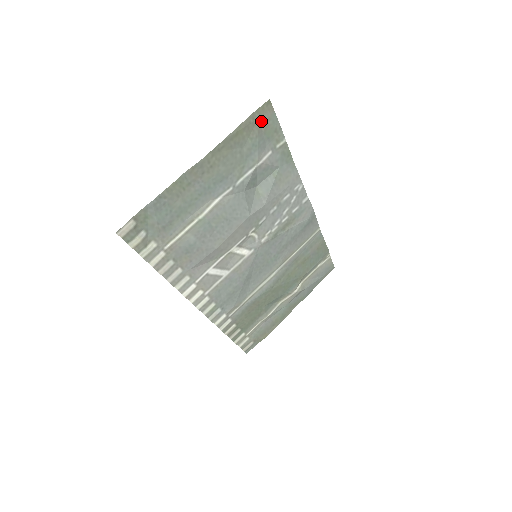
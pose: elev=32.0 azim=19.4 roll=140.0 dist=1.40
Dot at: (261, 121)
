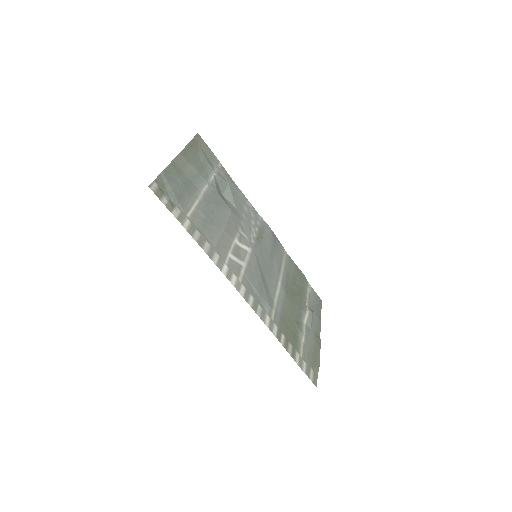
Dot at: (200, 145)
